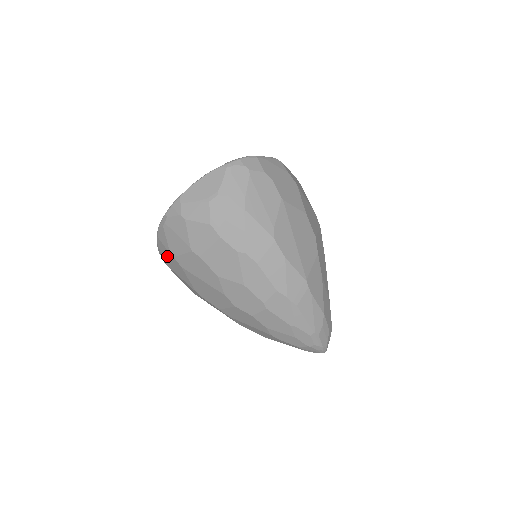
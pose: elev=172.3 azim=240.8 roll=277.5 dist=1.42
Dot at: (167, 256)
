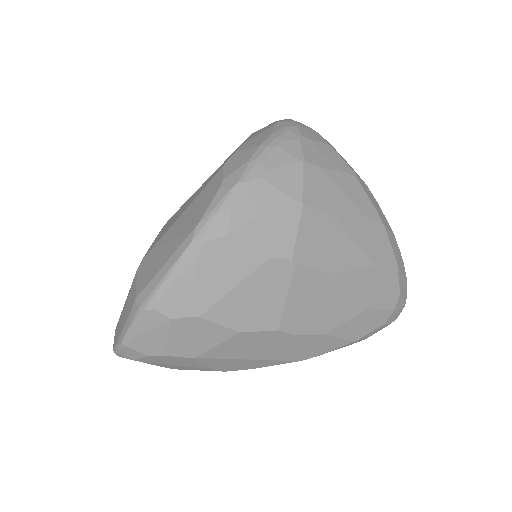
Dot at: occluded
